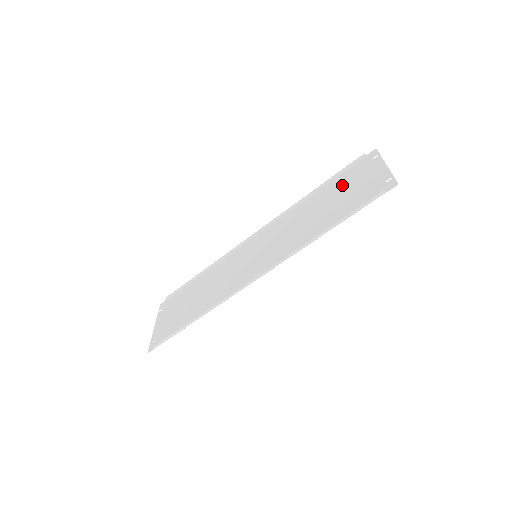
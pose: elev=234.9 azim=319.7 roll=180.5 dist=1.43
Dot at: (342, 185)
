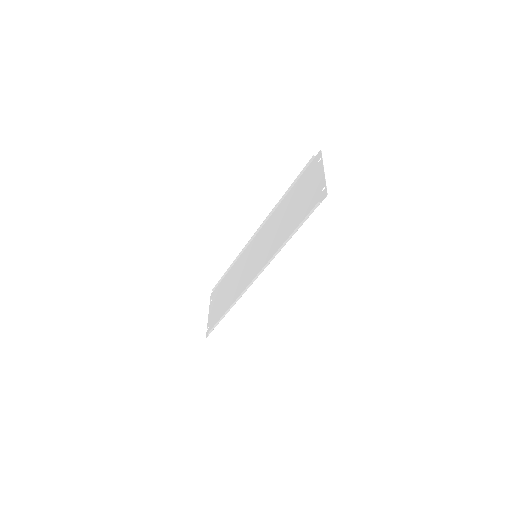
Dot at: (300, 189)
